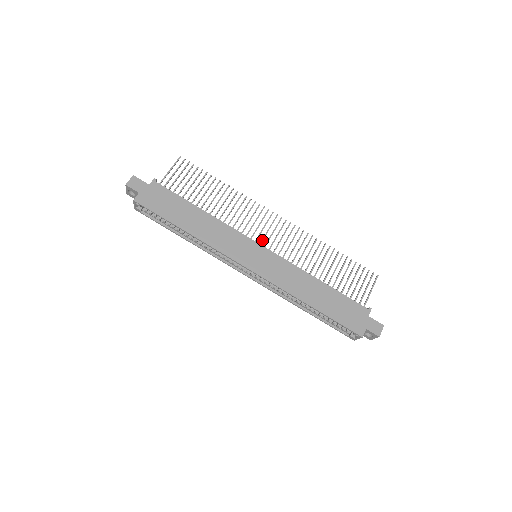
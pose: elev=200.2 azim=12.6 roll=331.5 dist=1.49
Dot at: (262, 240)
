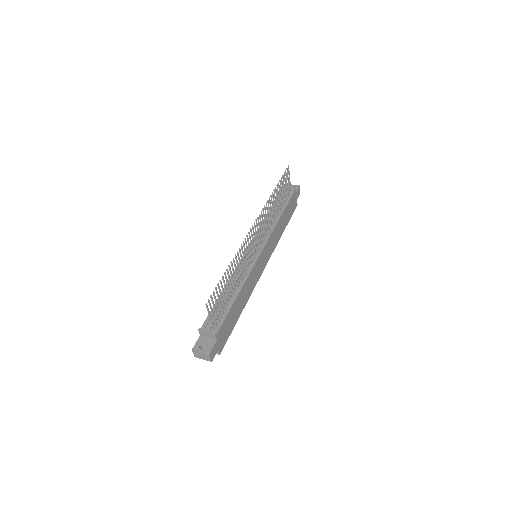
Dot at: (257, 249)
